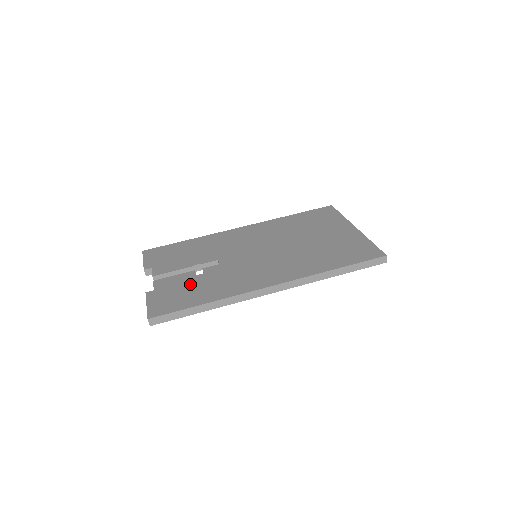
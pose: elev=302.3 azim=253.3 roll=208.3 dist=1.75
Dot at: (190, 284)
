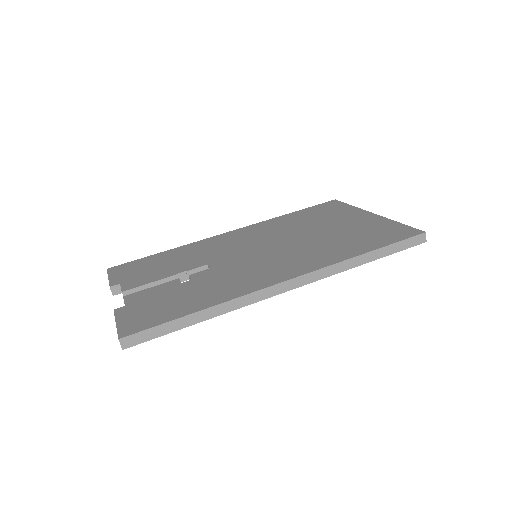
Dot at: (174, 293)
